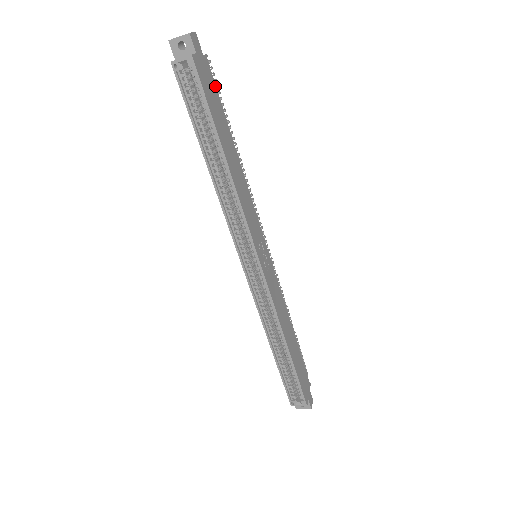
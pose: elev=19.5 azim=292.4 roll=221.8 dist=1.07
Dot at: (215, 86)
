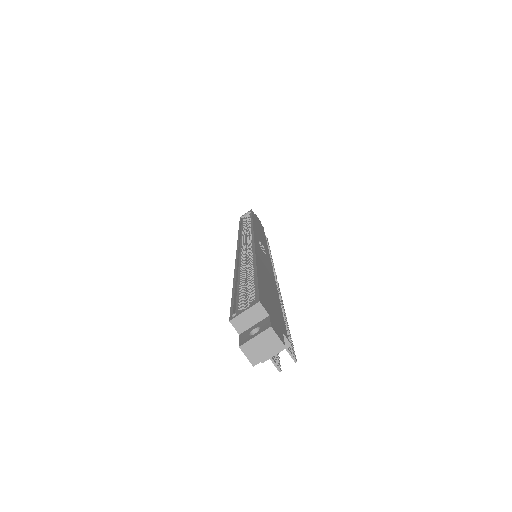
Dot at: occluded
